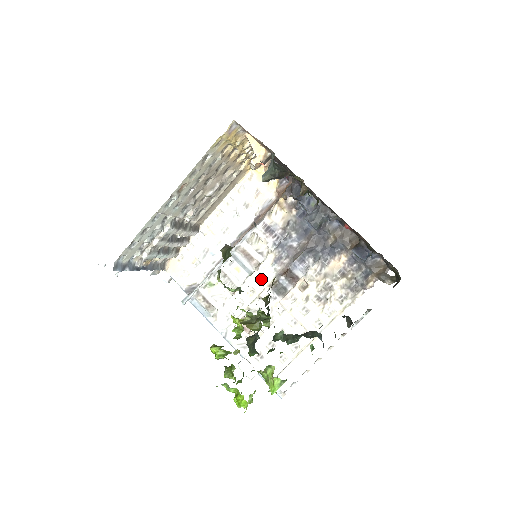
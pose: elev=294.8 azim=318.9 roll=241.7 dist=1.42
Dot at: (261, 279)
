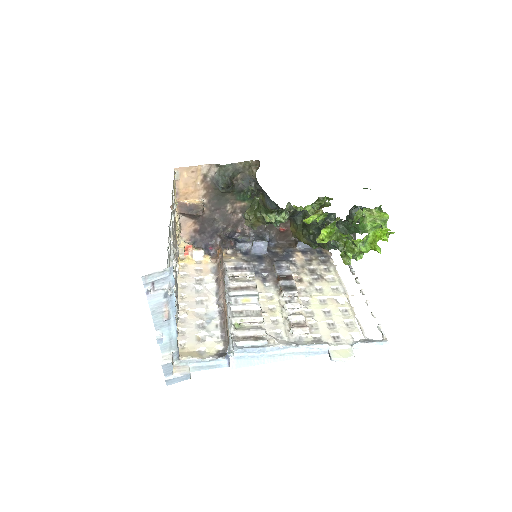
Dot at: (268, 297)
